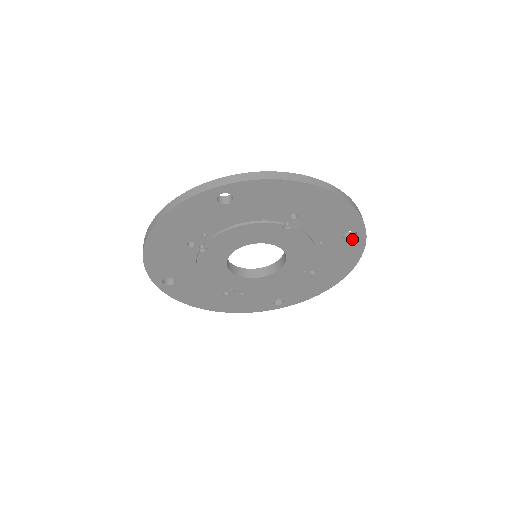
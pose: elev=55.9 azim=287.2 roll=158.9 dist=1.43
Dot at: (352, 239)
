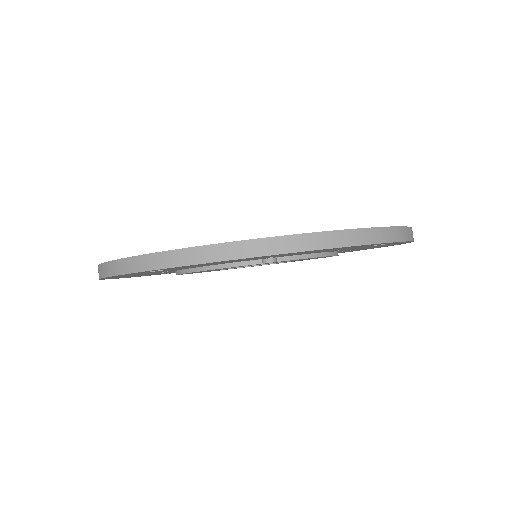
Dot at: (385, 244)
